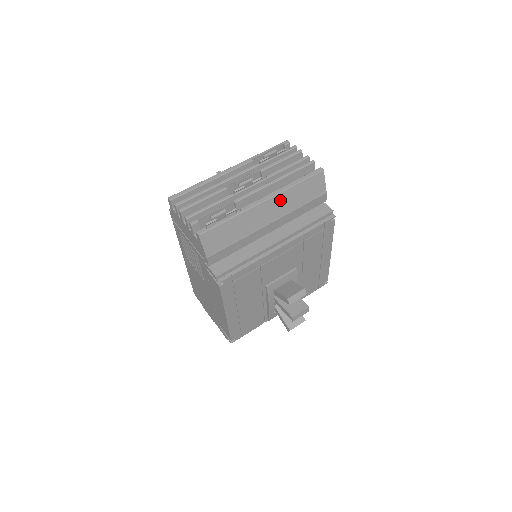
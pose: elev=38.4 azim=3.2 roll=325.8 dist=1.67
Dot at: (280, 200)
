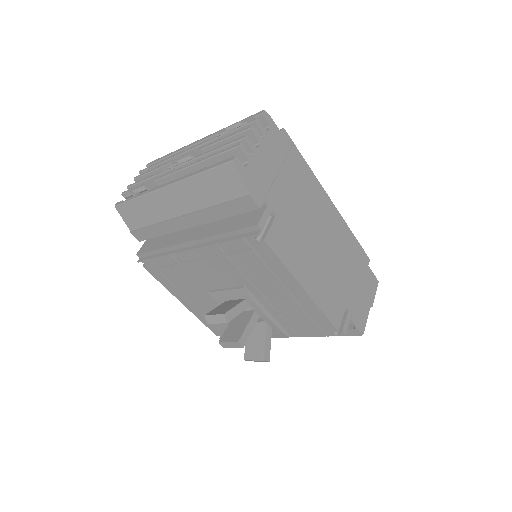
Dot at: (185, 190)
